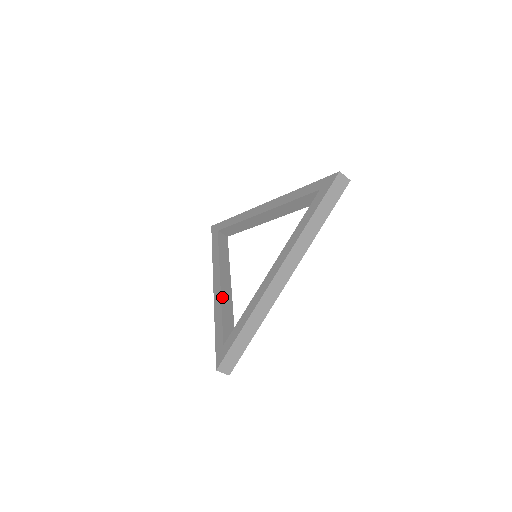
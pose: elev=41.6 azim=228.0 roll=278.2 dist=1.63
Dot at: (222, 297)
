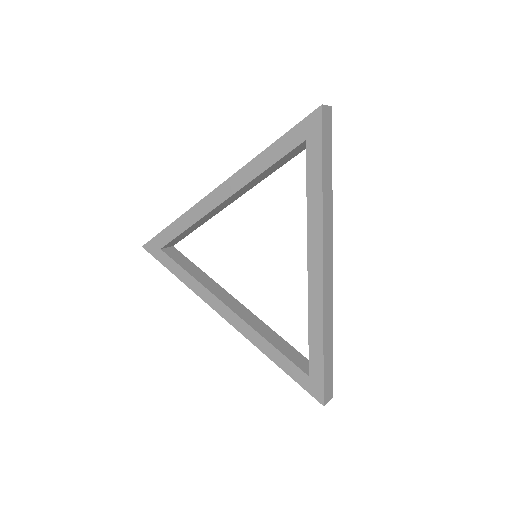
Dot at: (250, 324)
